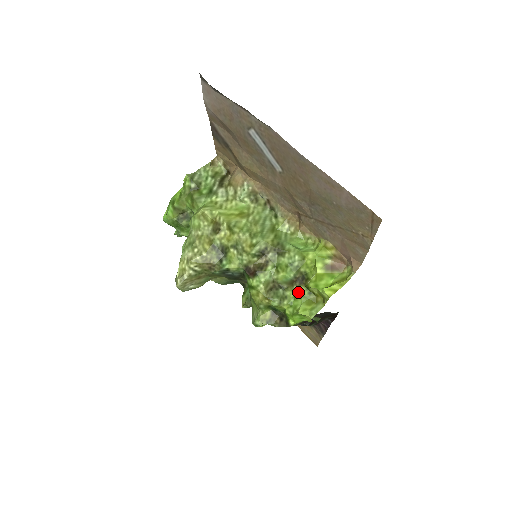
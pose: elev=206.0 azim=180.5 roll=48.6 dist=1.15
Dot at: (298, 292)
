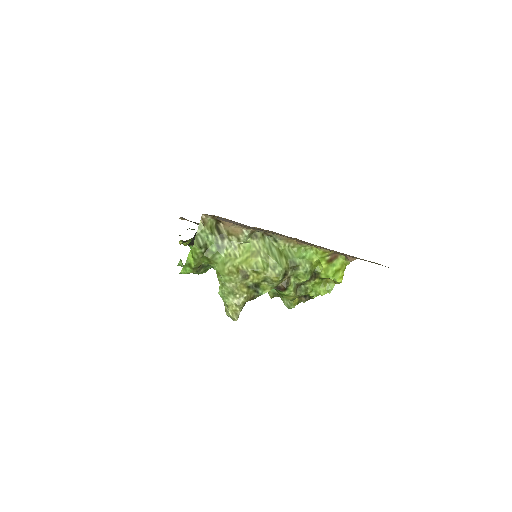
Dot at: (315, 283)
